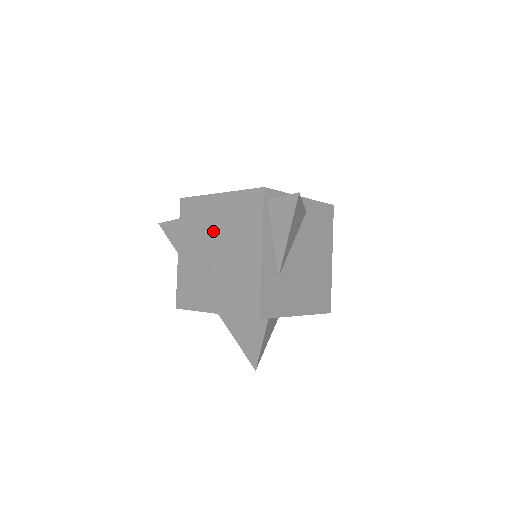
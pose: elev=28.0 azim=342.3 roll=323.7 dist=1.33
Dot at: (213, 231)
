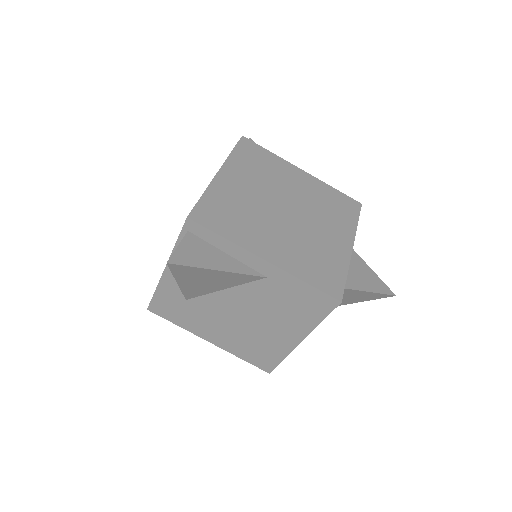
Dot at: occluded
